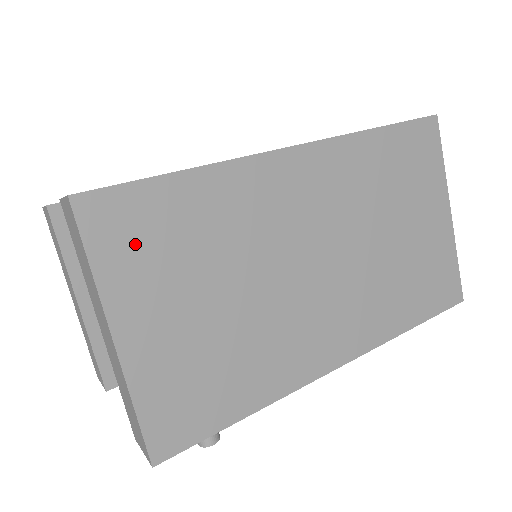
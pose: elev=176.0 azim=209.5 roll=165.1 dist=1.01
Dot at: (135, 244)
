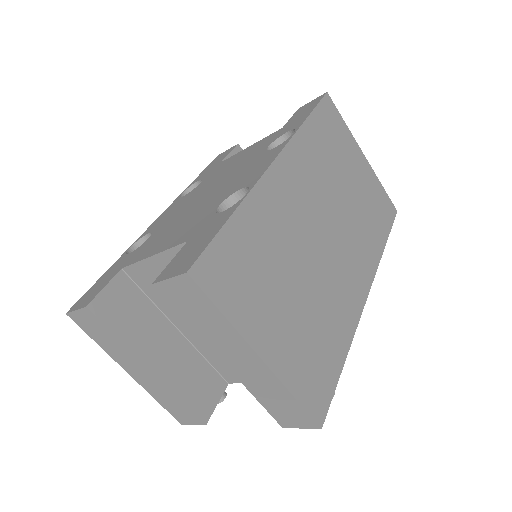
Dot at: (237, 283)
